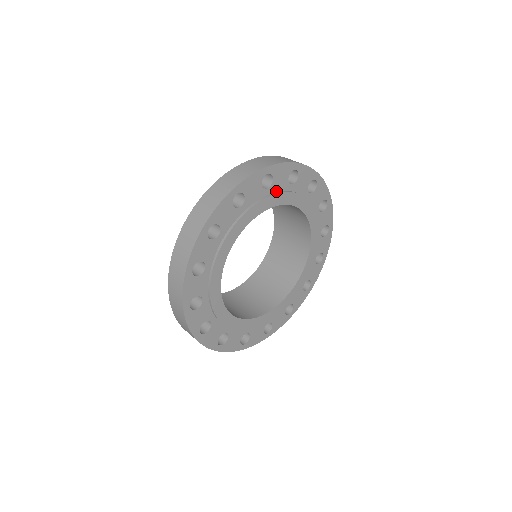
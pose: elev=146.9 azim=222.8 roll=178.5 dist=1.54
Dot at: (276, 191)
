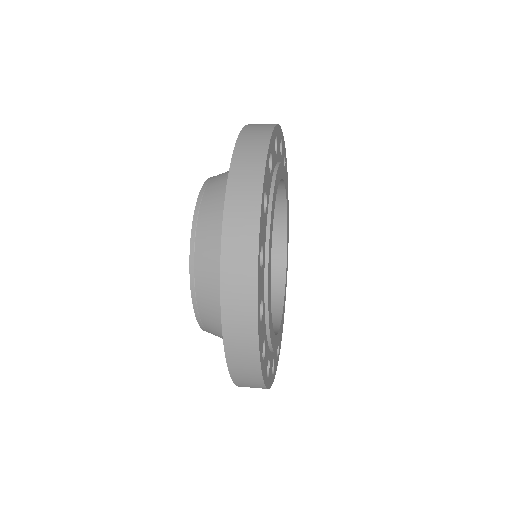
Dot at: occluded
